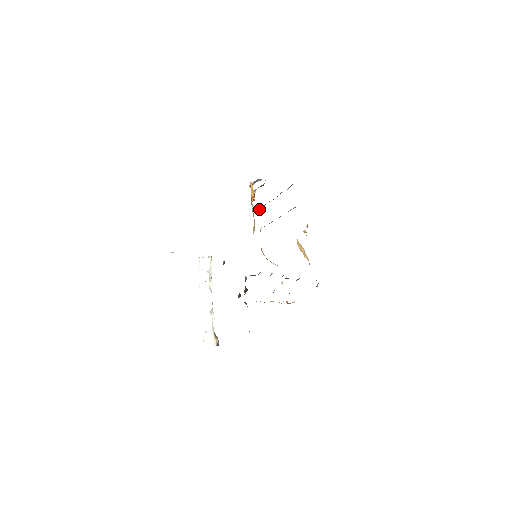
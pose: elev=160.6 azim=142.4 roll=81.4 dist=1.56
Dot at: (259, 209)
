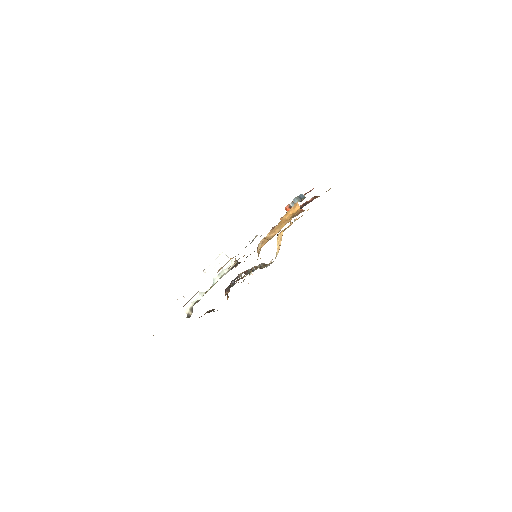
Dot at: occluded
